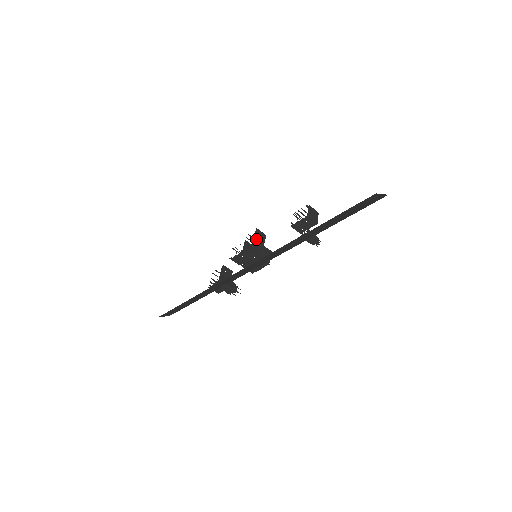
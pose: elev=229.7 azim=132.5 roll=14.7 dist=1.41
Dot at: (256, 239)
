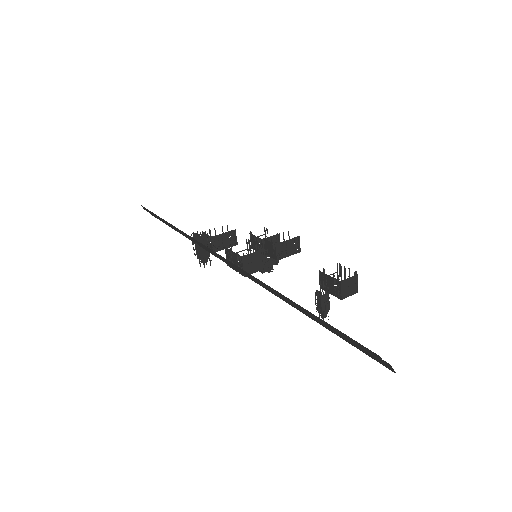
Dot at: (285, 244)
